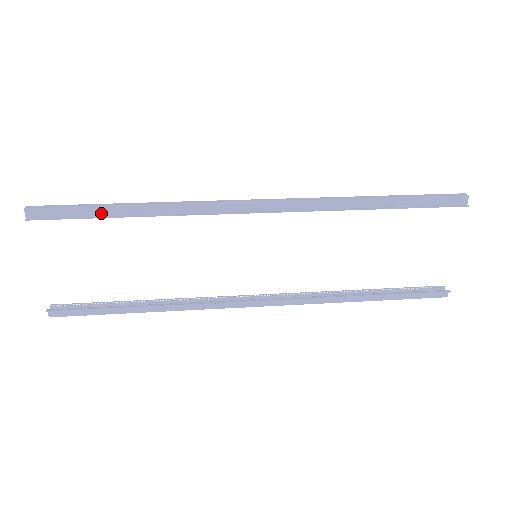
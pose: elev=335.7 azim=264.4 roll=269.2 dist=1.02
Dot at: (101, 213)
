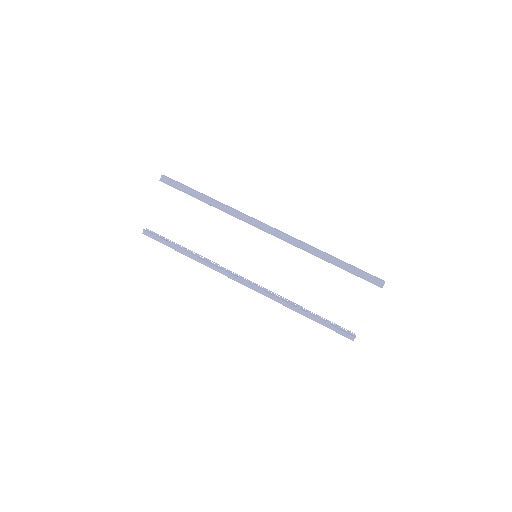
Dot at: (193, 194)
